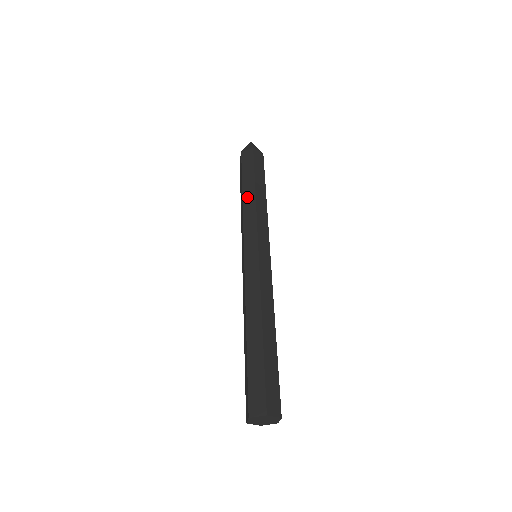
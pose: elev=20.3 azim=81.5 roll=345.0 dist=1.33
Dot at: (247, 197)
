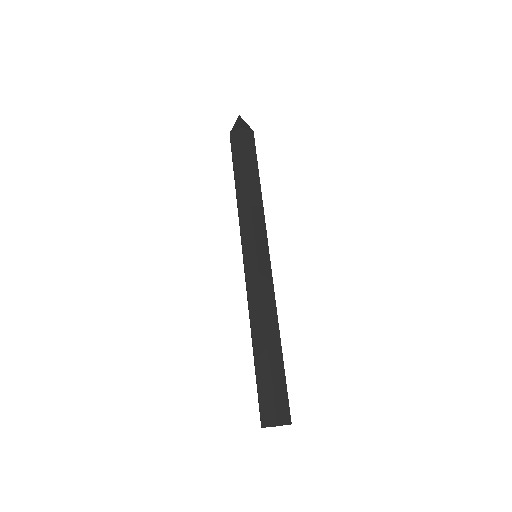
Dot at: (253, 188)
